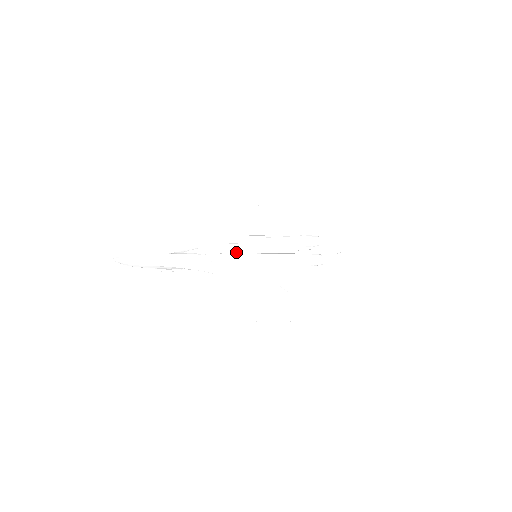
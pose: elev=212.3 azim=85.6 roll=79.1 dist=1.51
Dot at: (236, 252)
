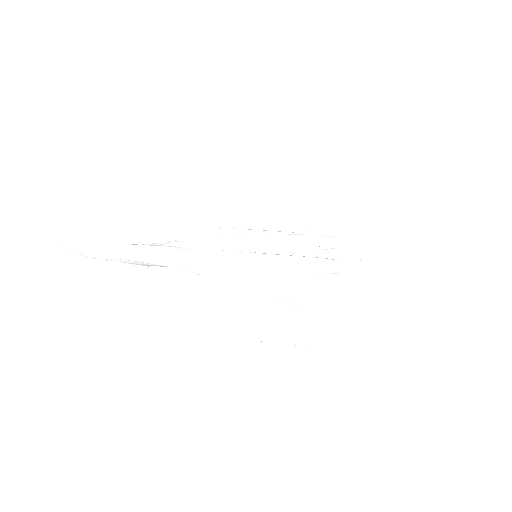
Dot at: (231, 249)
